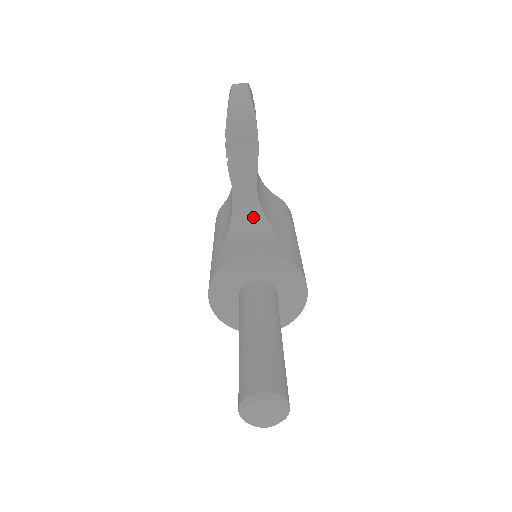
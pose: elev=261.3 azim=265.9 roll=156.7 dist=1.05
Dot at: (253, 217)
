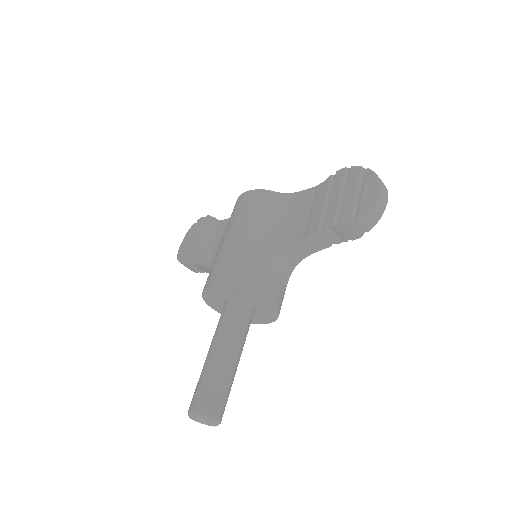
Dot at: (289, 263)
